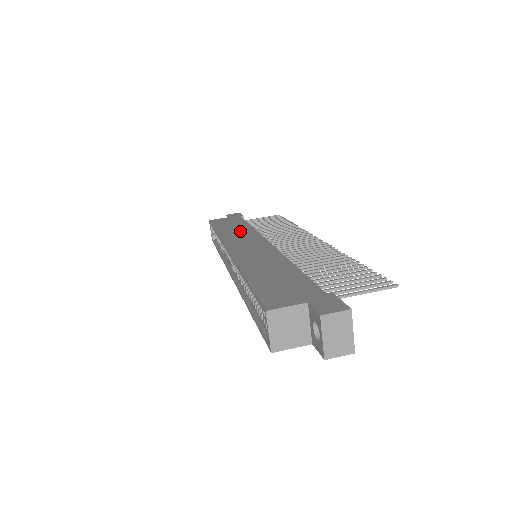
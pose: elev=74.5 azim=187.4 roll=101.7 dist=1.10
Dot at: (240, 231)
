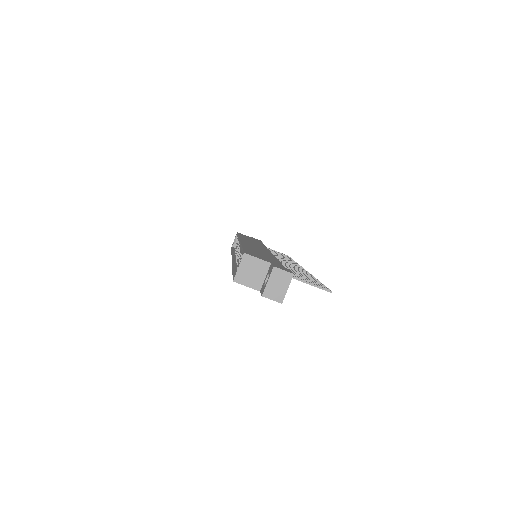
Dot at: (255, 242)
